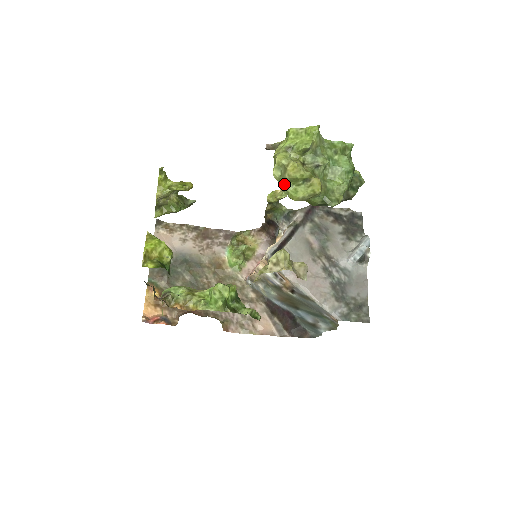
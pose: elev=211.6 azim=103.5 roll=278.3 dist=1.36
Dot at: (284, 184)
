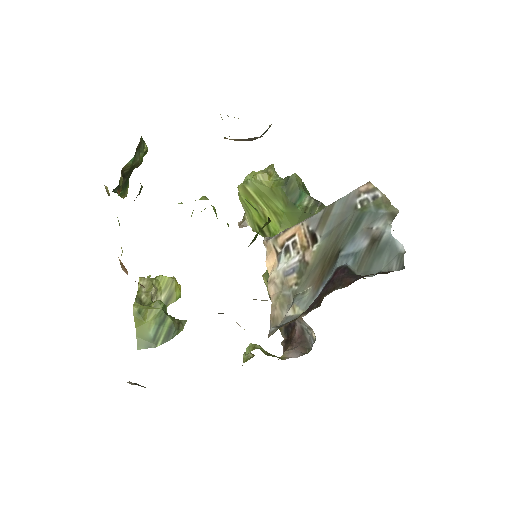
Dot at: (247, 181)
